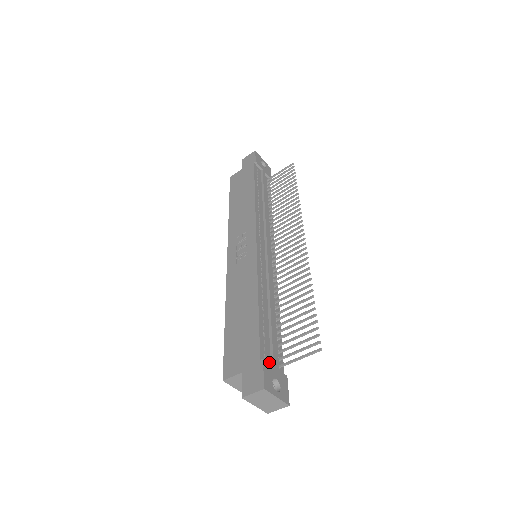
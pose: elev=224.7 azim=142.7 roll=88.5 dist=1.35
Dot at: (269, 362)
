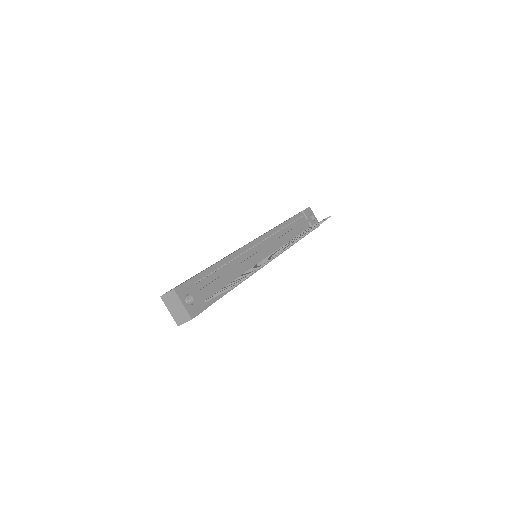
Dot at: (197, 289)
